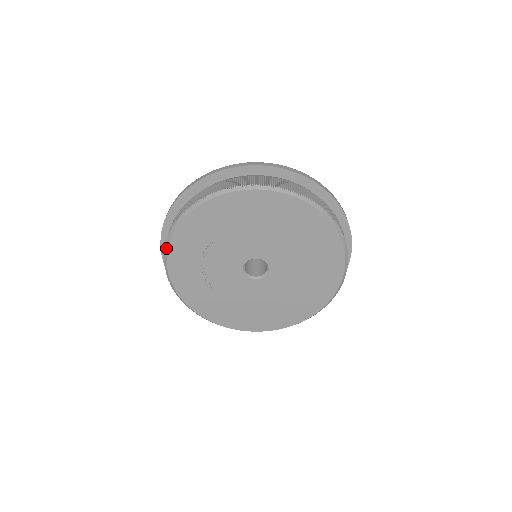
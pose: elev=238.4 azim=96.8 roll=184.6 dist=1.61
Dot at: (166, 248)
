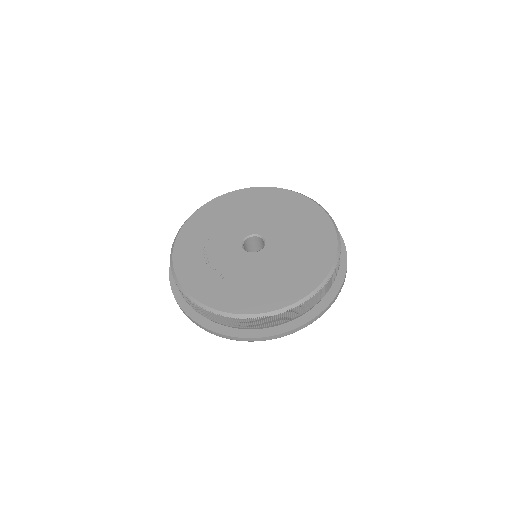
Dot at: (172, 268)
